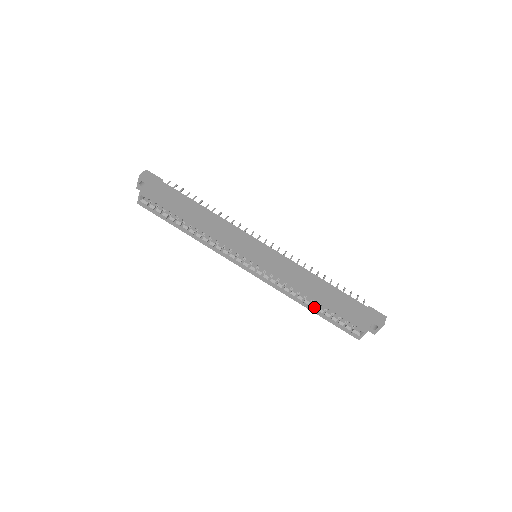
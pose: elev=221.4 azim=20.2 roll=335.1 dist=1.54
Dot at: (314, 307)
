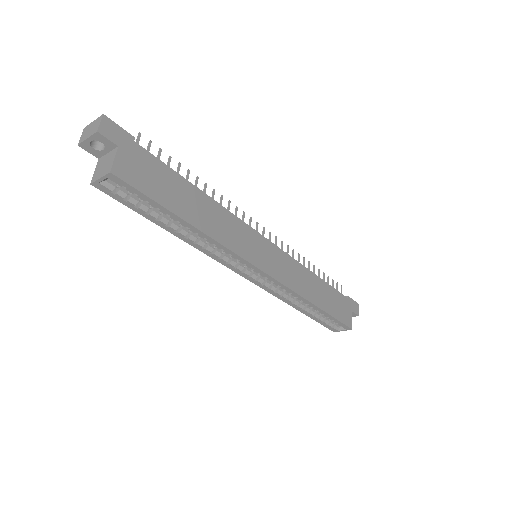
Dot at: (307, 310)
